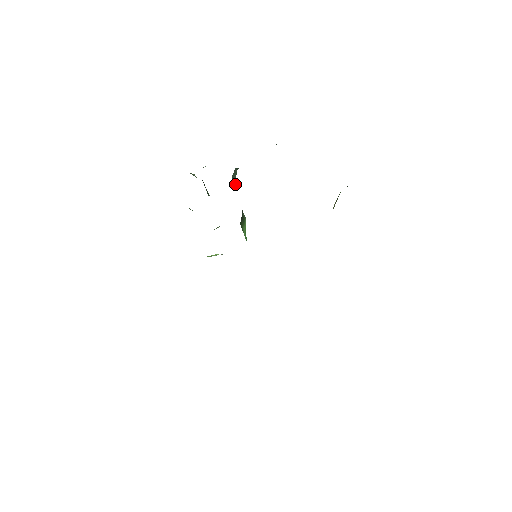
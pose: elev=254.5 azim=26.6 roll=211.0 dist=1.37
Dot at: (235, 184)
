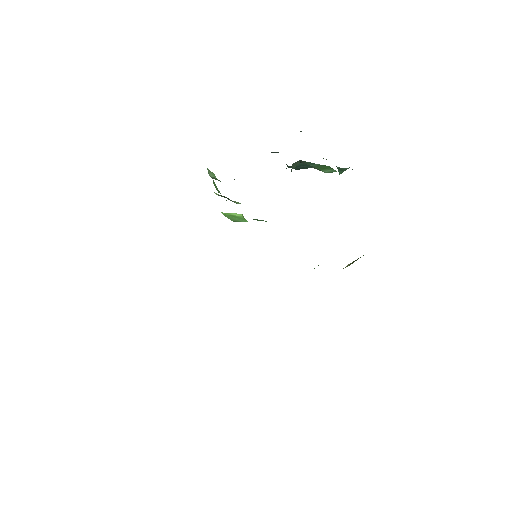
Dot at: occluded
